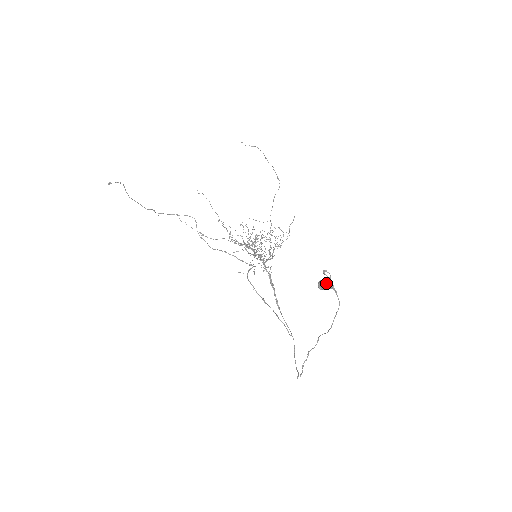
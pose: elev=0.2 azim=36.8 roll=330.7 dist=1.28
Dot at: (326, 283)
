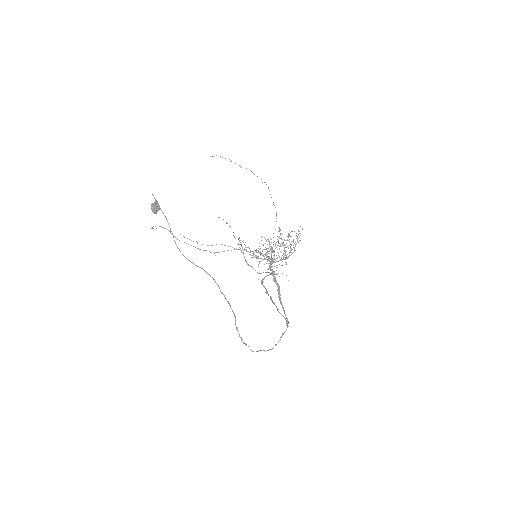
Dot at: (152, 204)
